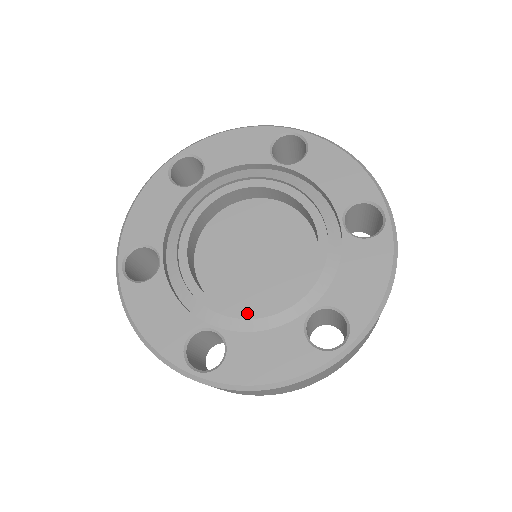
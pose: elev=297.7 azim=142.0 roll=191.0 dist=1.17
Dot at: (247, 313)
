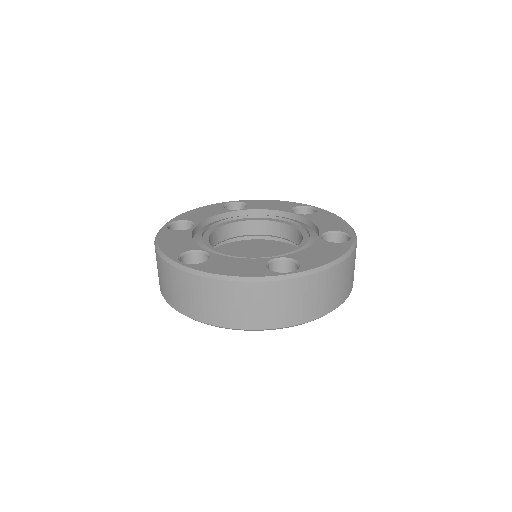
Dot at: occluded
